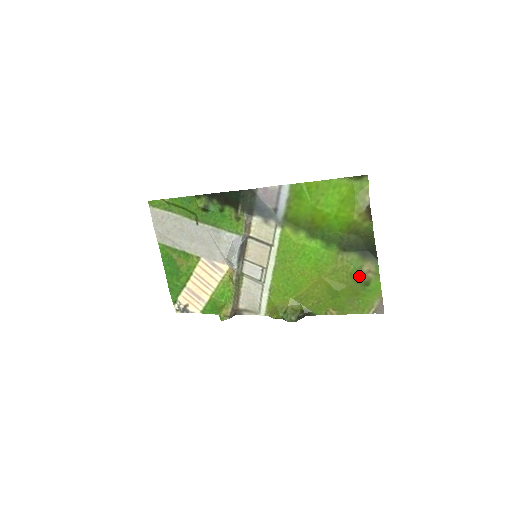
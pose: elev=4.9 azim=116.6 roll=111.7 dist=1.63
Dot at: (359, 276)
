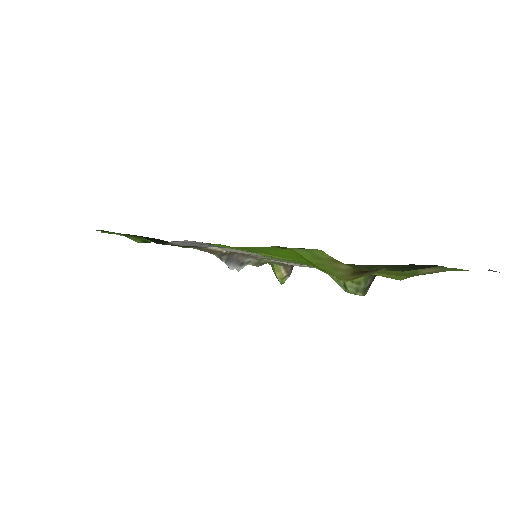
Dot at: (421, 274)
